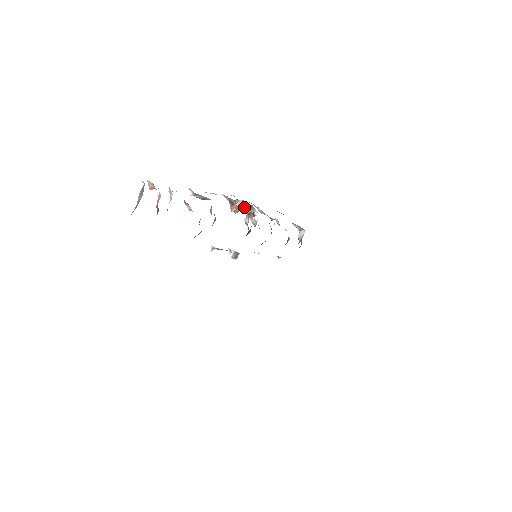
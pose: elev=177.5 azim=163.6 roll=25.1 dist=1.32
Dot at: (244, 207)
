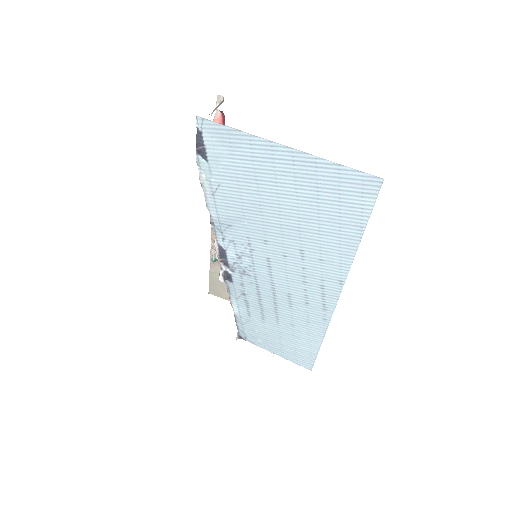
Dot at: occluded
